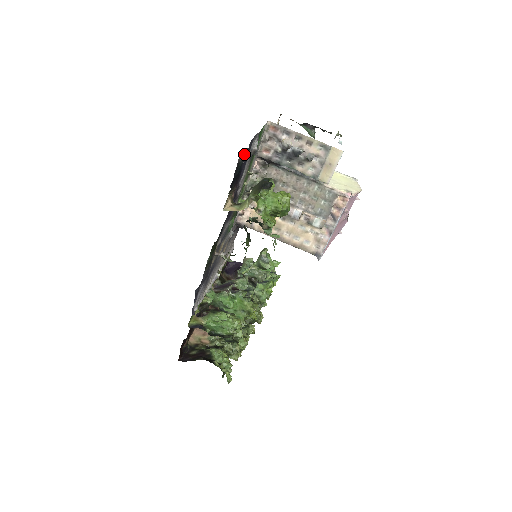
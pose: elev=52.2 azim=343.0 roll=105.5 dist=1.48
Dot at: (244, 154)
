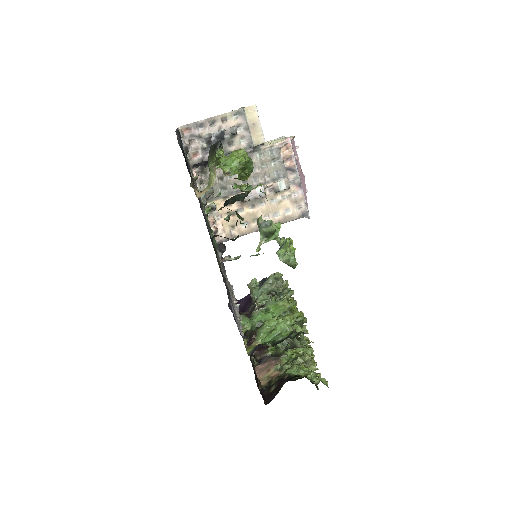
Dot at: occluded
